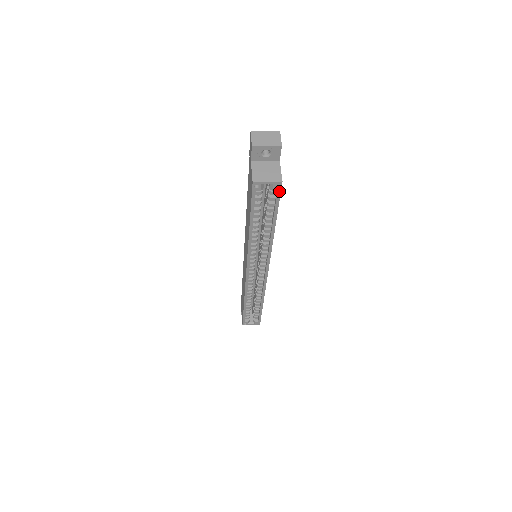
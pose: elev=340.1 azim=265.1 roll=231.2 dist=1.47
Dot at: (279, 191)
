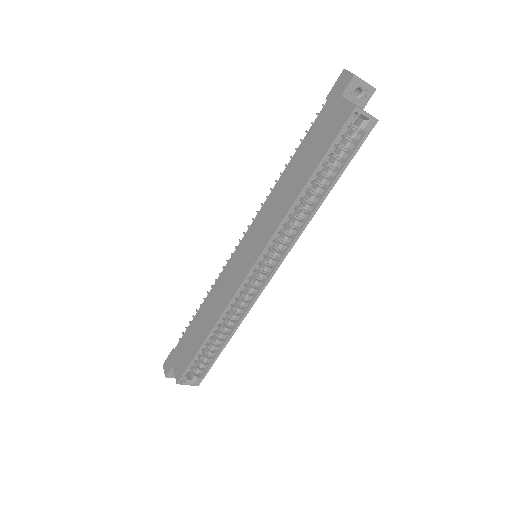
Dot at: (367, 133)
